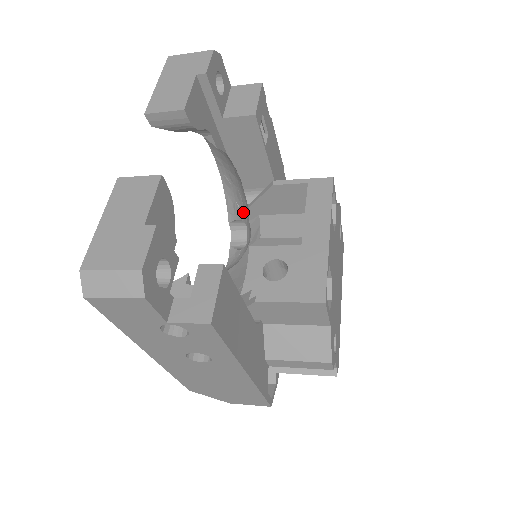
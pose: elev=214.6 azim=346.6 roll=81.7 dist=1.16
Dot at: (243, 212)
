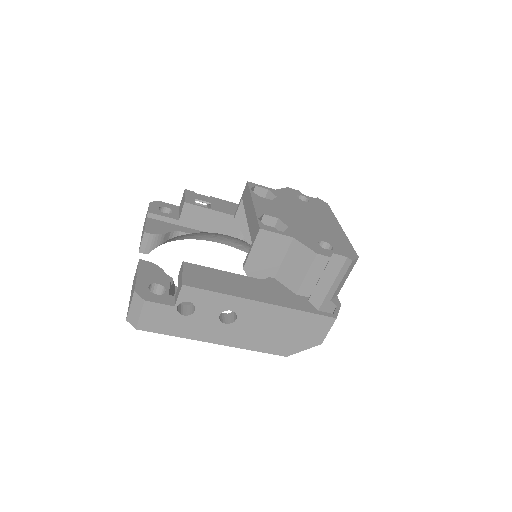
Dot at: occluded
